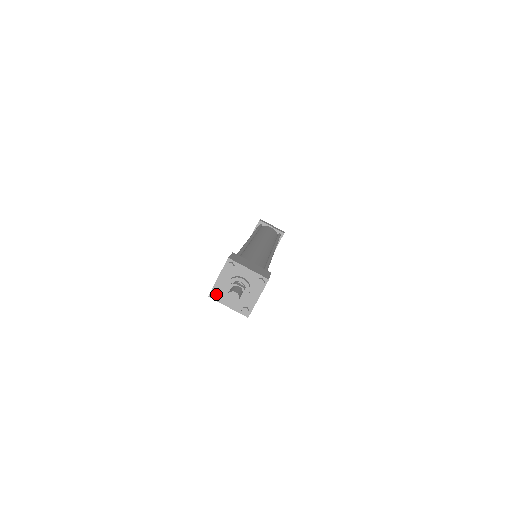
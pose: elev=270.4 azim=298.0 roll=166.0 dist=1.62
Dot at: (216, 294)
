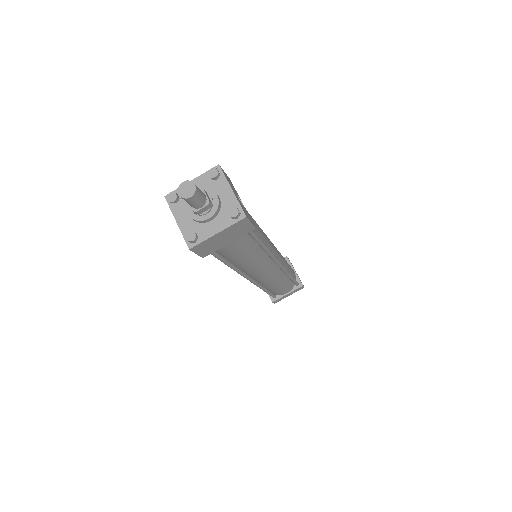
Dot at: (190, 234)
